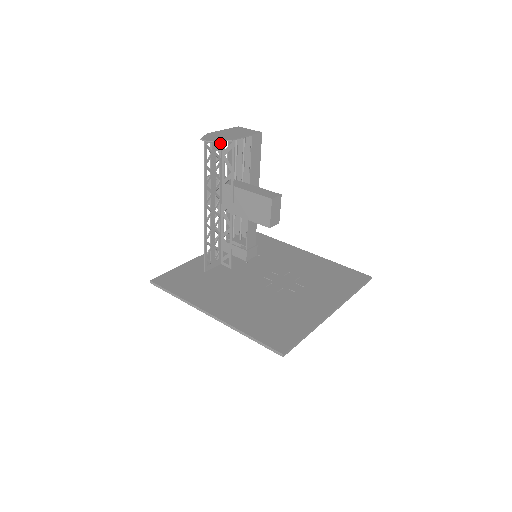
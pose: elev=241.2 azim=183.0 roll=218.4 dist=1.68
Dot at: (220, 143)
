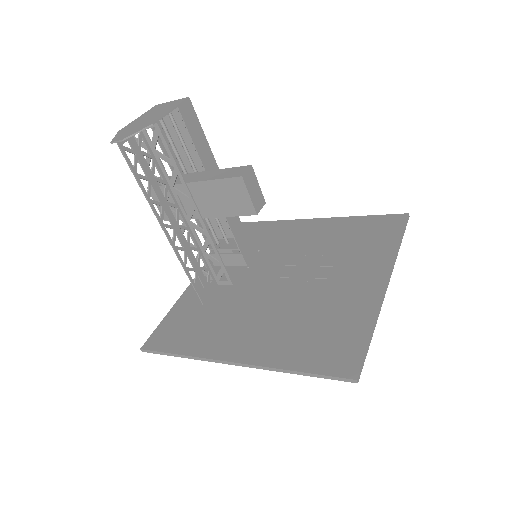
Dot at: (140, 136)
